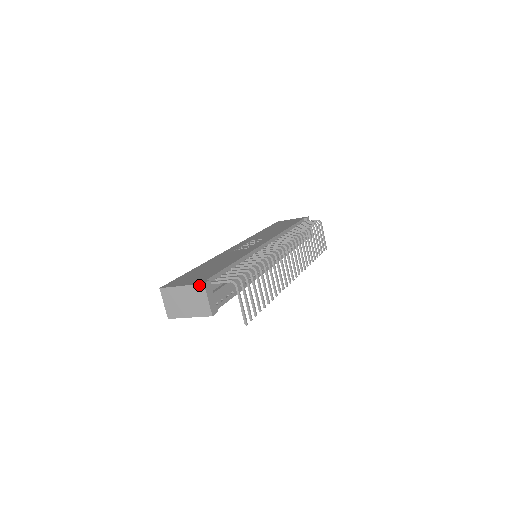
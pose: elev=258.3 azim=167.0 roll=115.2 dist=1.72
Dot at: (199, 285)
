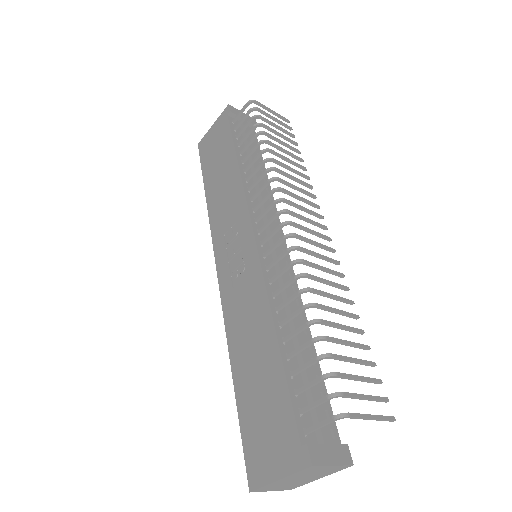
Dot at: (306, 469)
